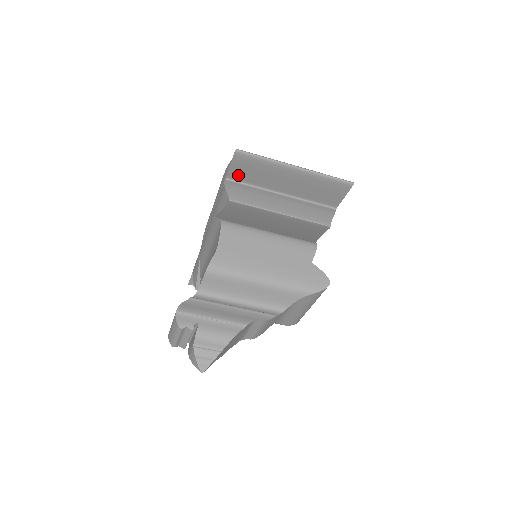
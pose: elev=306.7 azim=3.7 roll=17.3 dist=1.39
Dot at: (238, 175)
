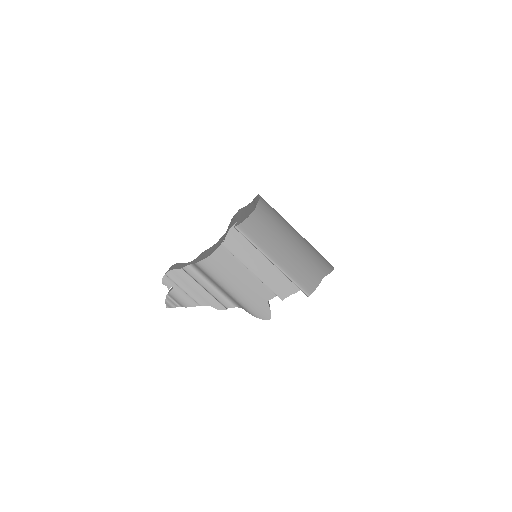
Dot at: occluded
